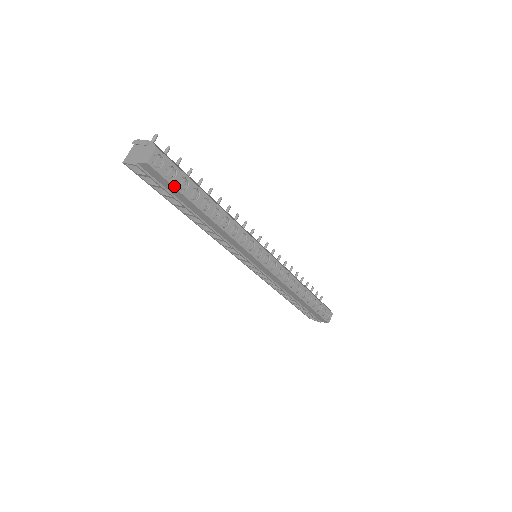
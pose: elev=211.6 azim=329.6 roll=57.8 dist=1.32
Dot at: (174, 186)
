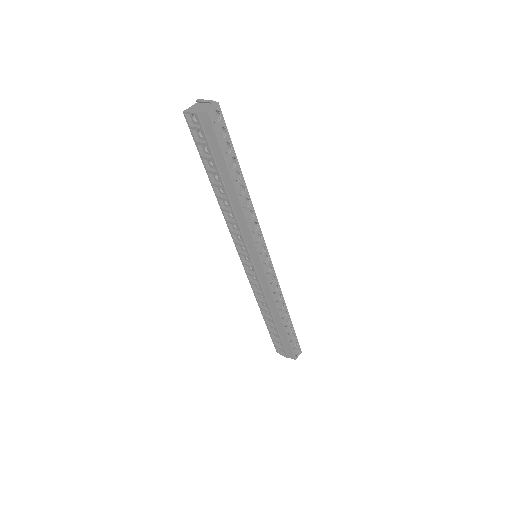
Dot at: (220, 145)
